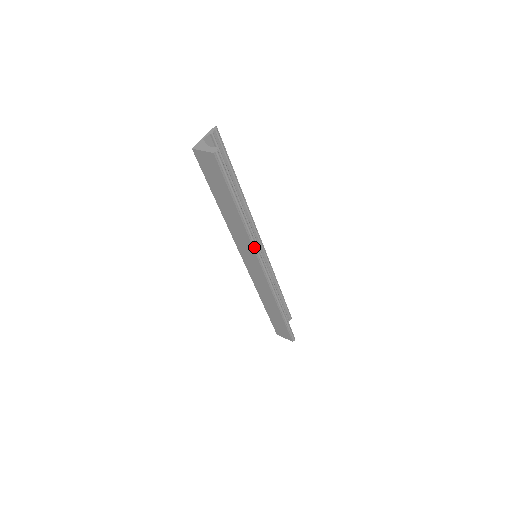
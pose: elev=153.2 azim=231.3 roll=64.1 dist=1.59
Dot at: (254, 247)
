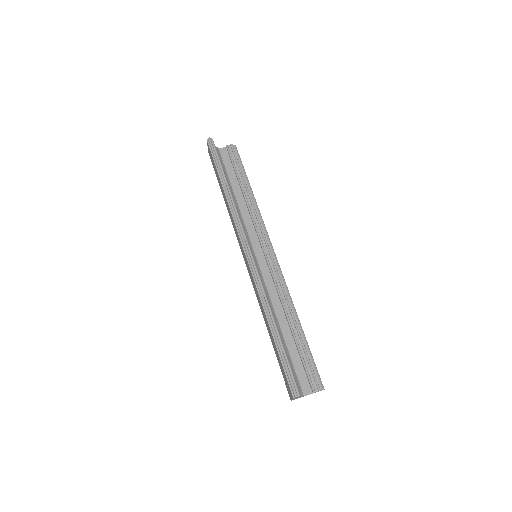
Dot at: (237, 225)
